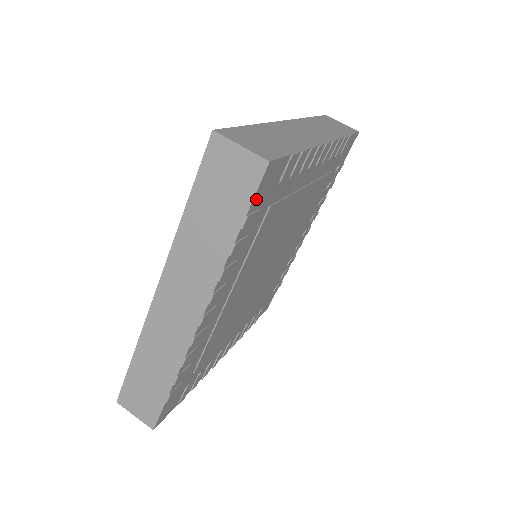
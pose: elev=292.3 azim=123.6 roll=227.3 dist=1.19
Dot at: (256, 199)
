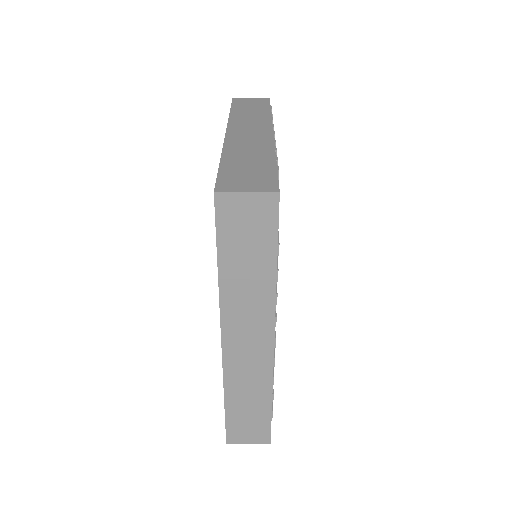
Dot at: occluded
